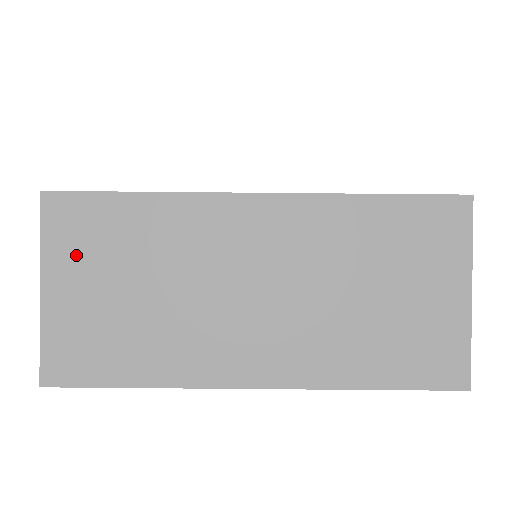
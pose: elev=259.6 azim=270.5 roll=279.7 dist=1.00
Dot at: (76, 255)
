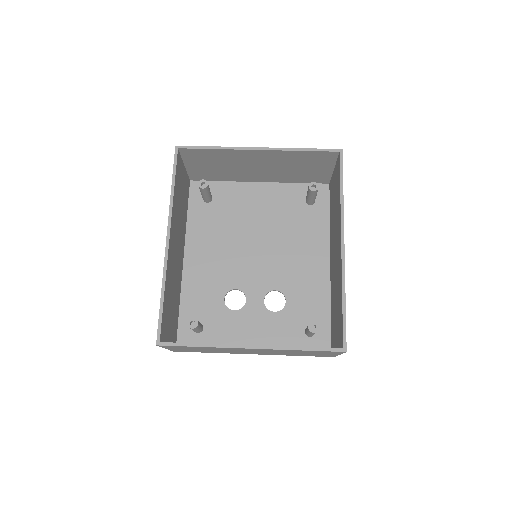
Dot at: (197, 170)
